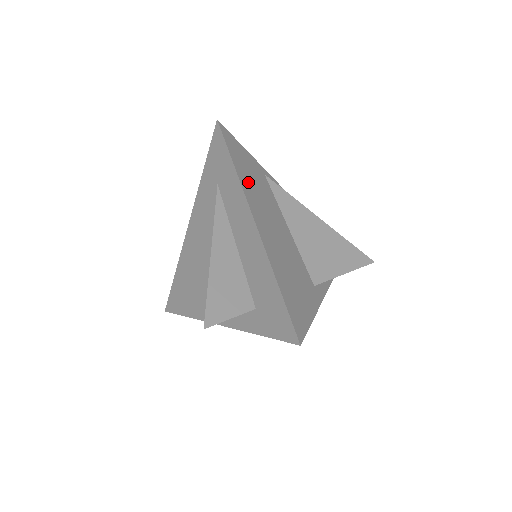
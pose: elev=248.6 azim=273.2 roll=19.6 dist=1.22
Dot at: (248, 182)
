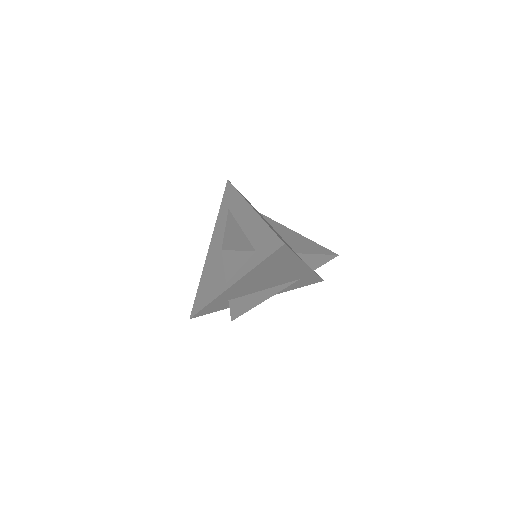
Dot at: occluded
